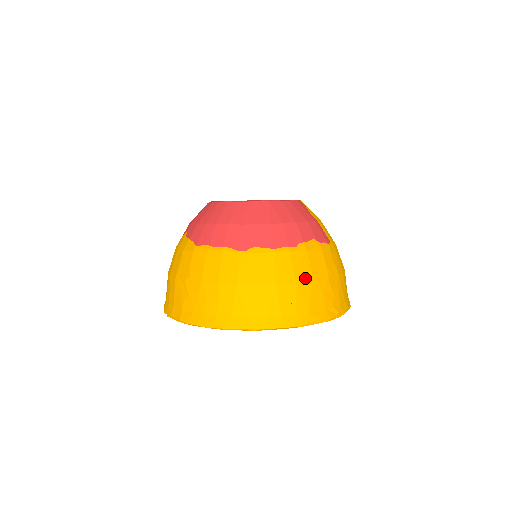
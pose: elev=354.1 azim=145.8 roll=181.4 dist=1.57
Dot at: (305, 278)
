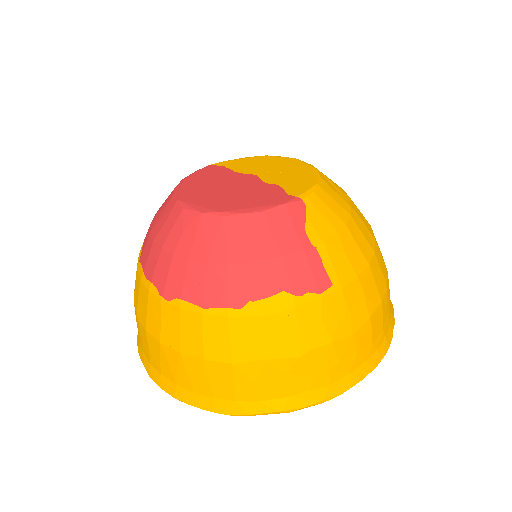
Dot at: (250, 357)
